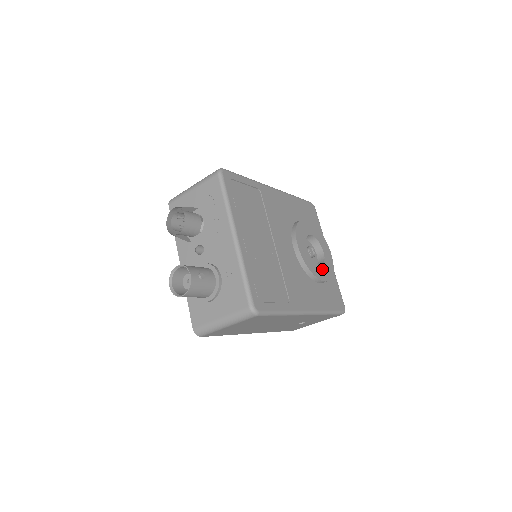
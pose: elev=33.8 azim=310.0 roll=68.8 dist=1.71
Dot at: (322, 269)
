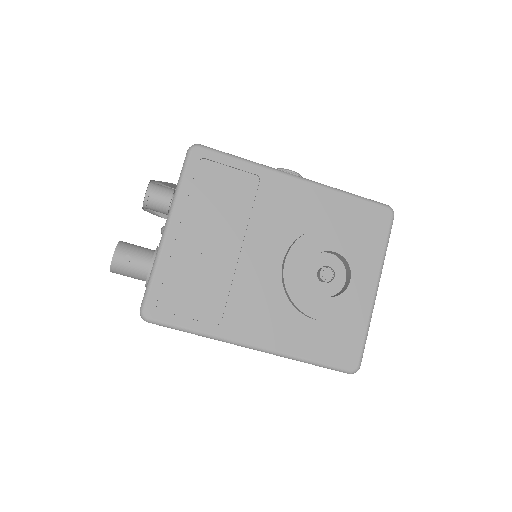
Dot at: (325, 303)
